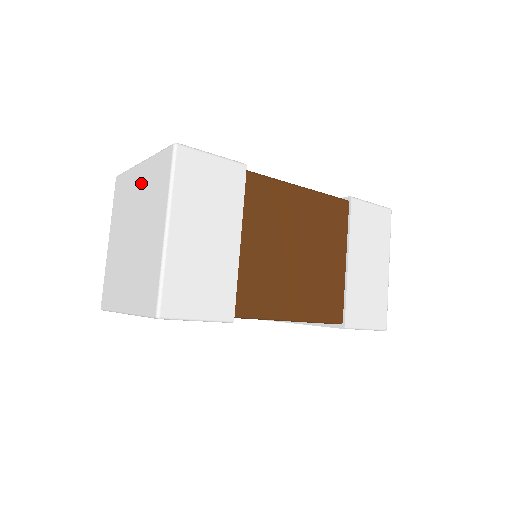
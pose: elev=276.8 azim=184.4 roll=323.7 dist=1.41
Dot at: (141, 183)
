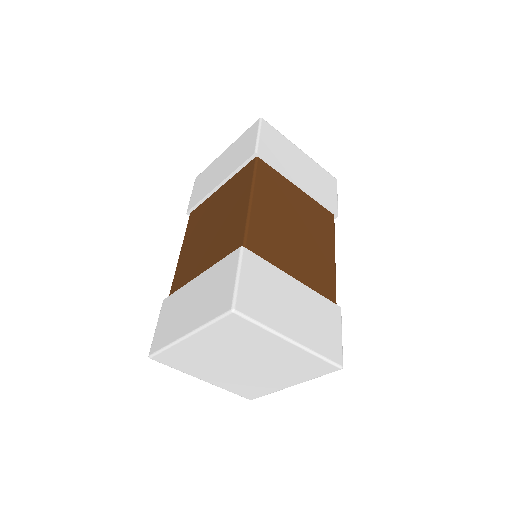
Dot at: (209, 344)
